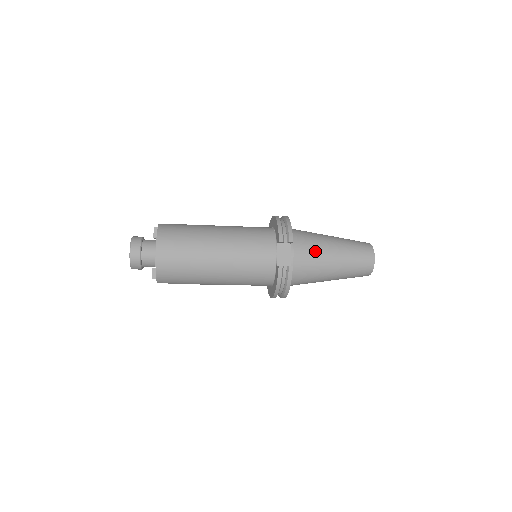
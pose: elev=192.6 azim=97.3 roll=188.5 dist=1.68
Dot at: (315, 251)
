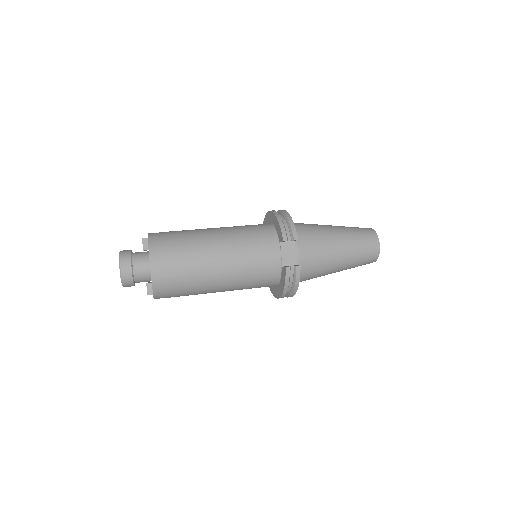
Dot at: (320, 245)
